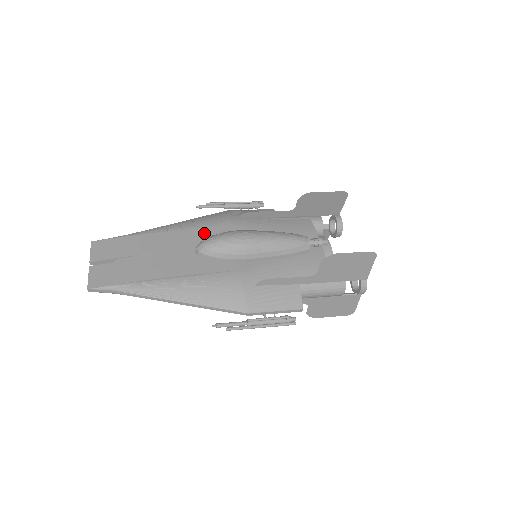
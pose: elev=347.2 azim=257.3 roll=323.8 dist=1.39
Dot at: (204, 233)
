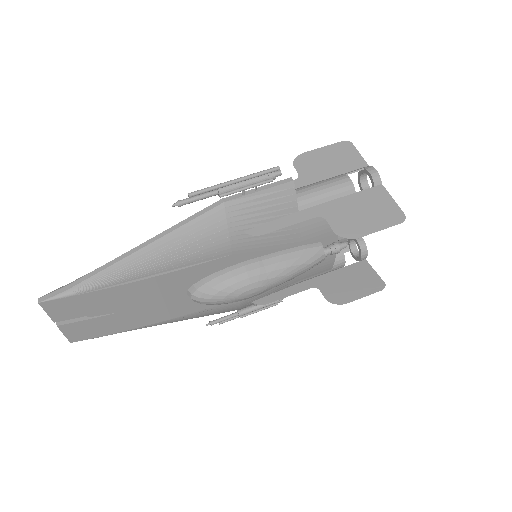
Dot at: (196, 272)
